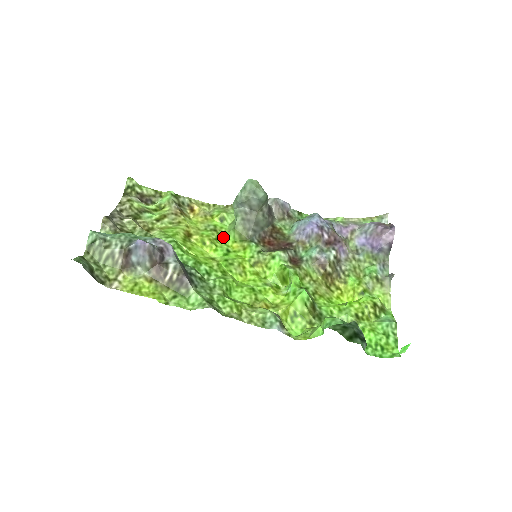
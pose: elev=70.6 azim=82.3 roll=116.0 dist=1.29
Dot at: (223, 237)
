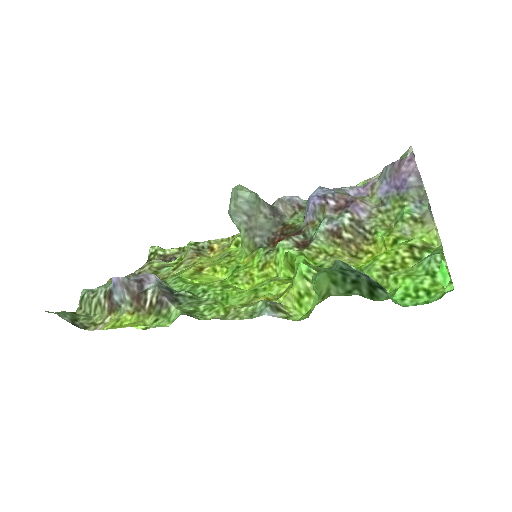
Dot at: (236, 258)
